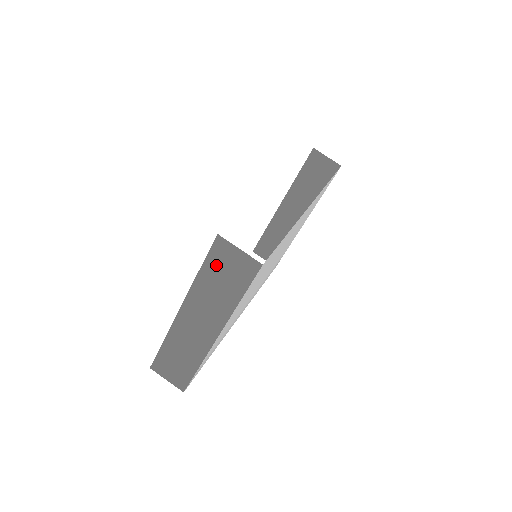
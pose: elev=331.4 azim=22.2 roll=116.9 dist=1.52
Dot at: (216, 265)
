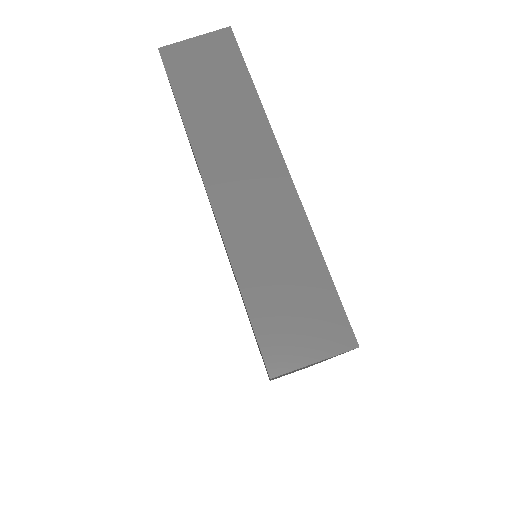
Dot at: (189, 81)
